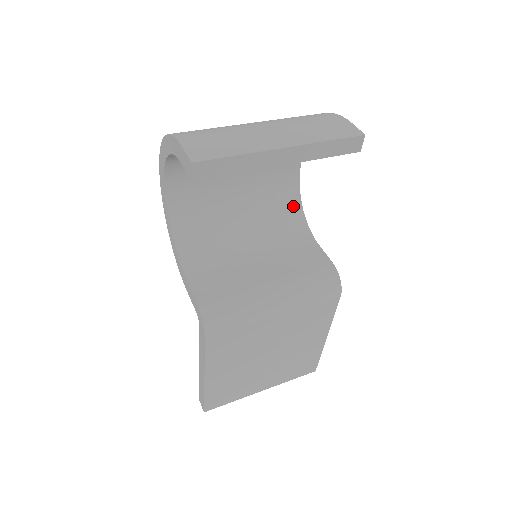
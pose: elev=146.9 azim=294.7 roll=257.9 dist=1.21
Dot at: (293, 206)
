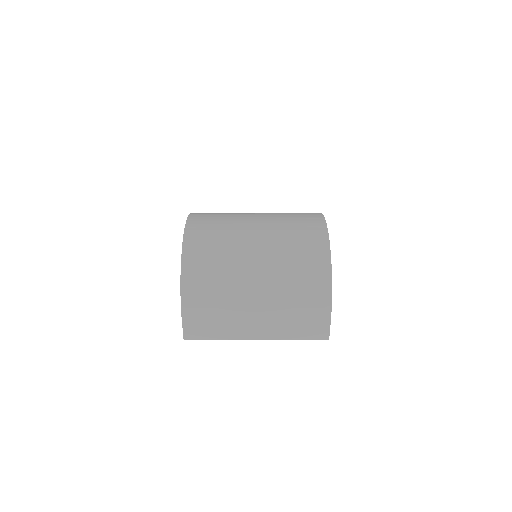
Dot at: occluded
